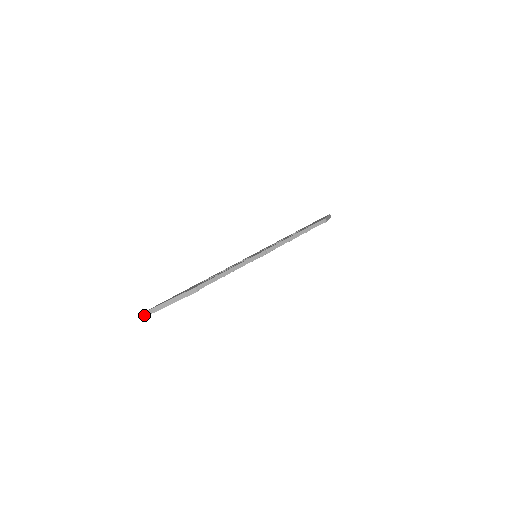
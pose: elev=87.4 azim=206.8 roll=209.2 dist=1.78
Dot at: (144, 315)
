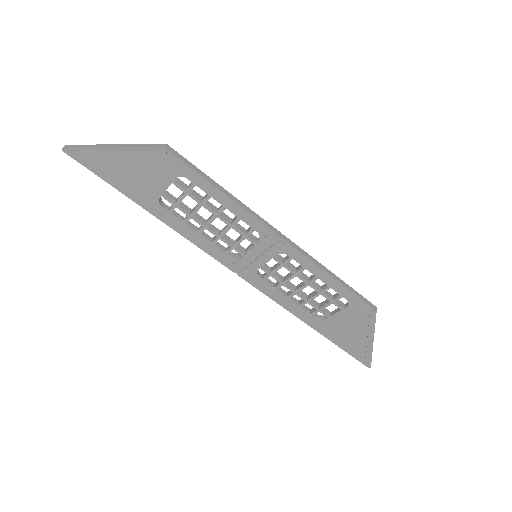
Dot at: (67, 147)
